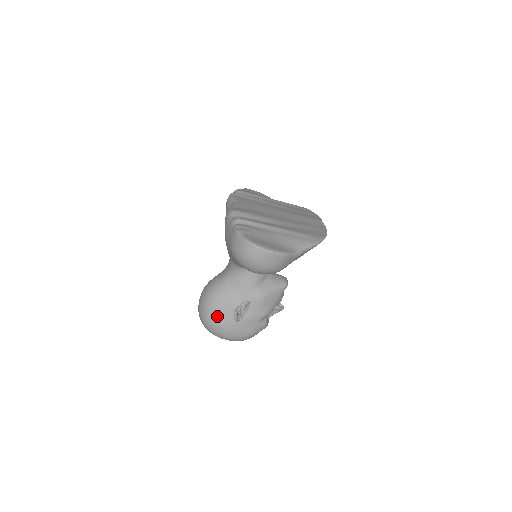
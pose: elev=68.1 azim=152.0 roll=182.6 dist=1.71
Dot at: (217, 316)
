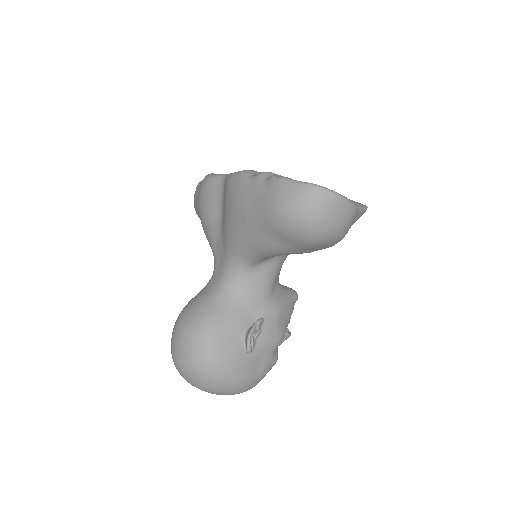
Dot at: (217, 350)
